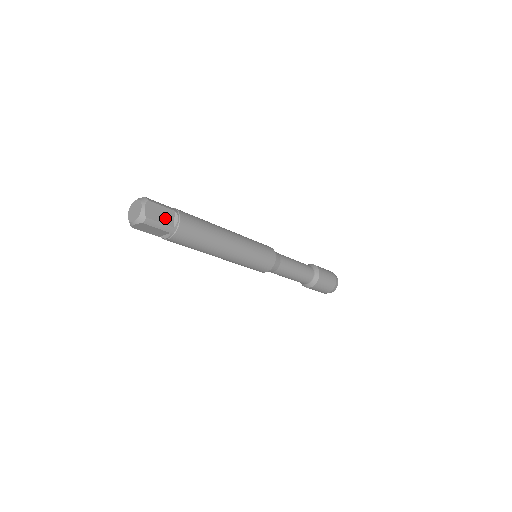
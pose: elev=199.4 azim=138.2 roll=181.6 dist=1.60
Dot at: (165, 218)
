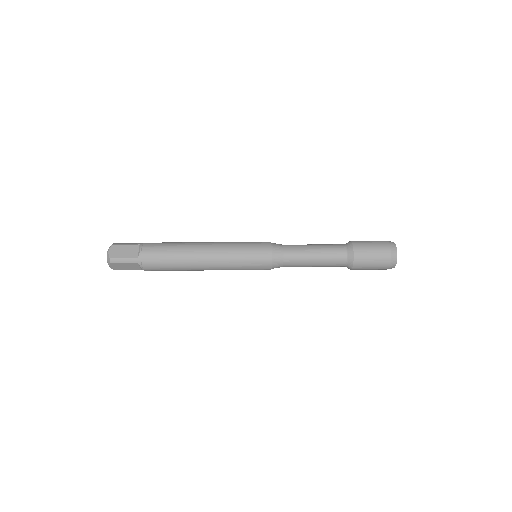
Dot at: (129, 253)
